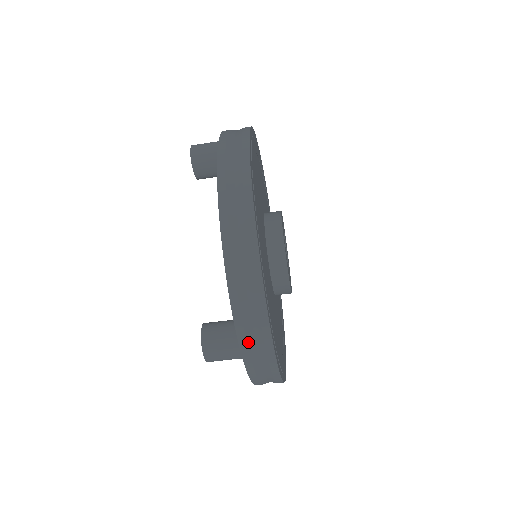
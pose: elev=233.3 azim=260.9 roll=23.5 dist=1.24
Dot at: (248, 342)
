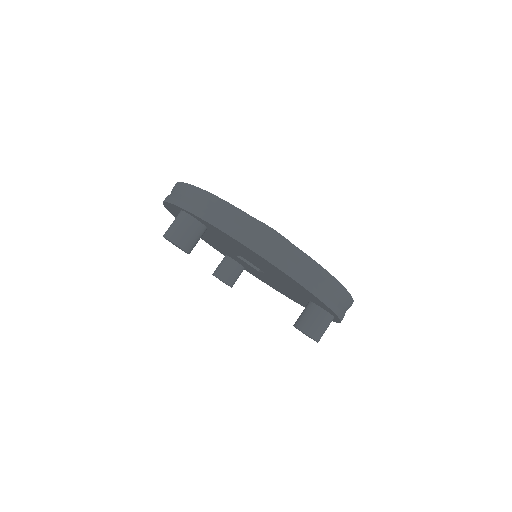
Dot at: (173, 197)
